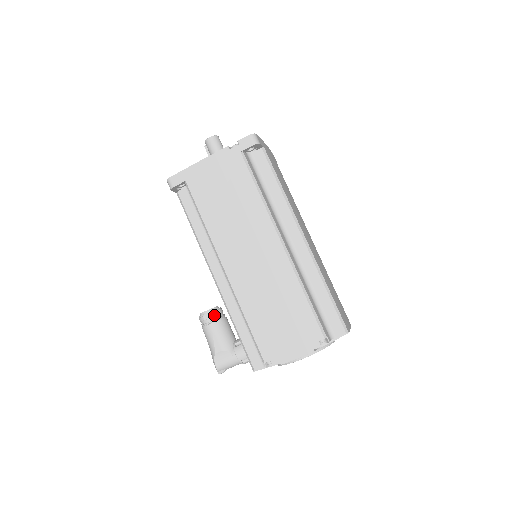
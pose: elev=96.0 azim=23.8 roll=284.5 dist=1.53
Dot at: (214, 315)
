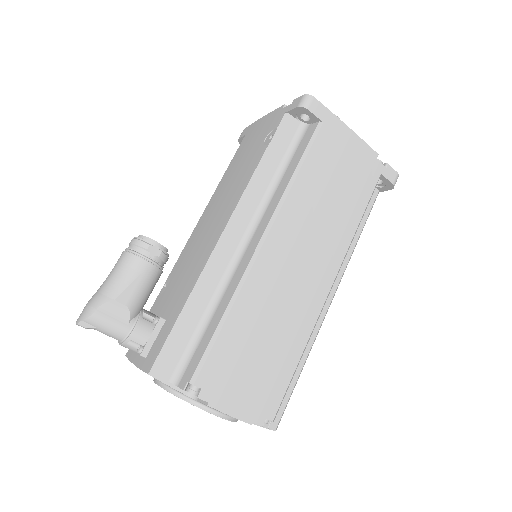
Dot at: (162, 258)
